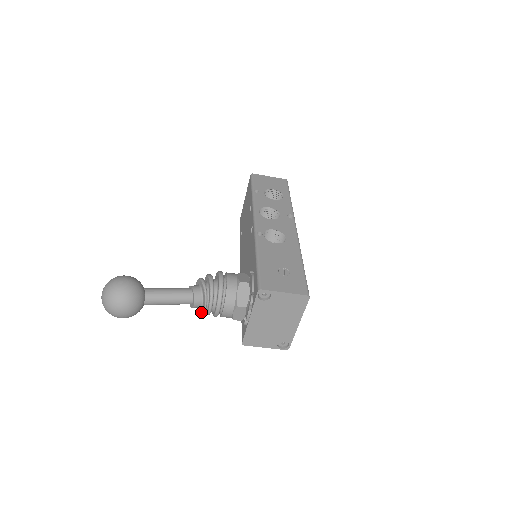
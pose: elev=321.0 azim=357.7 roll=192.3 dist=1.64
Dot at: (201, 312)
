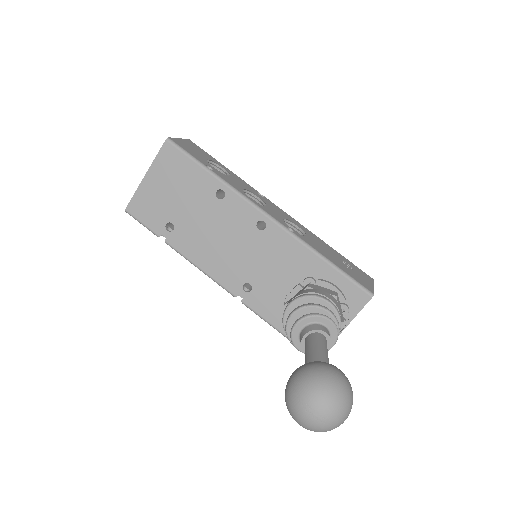
Dot at: occluded
